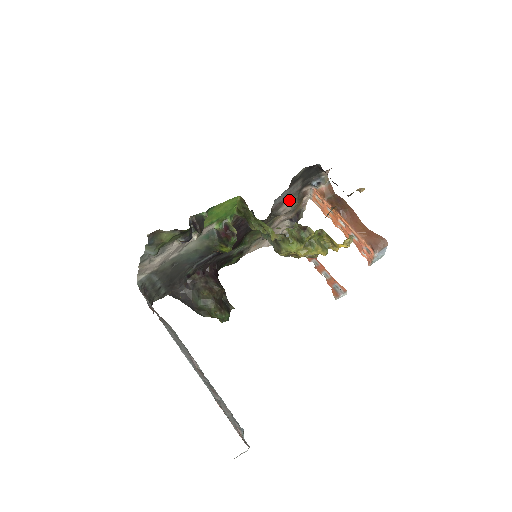
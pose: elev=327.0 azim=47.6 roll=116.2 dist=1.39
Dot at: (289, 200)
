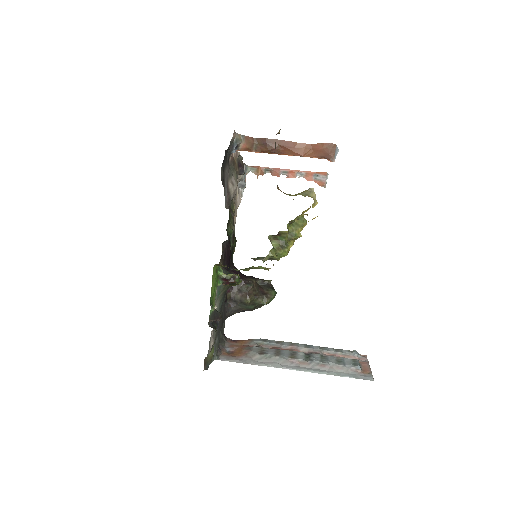
Dot at: (230, 183)
